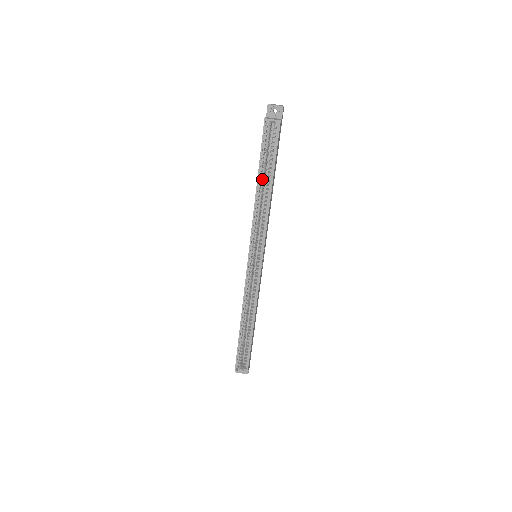
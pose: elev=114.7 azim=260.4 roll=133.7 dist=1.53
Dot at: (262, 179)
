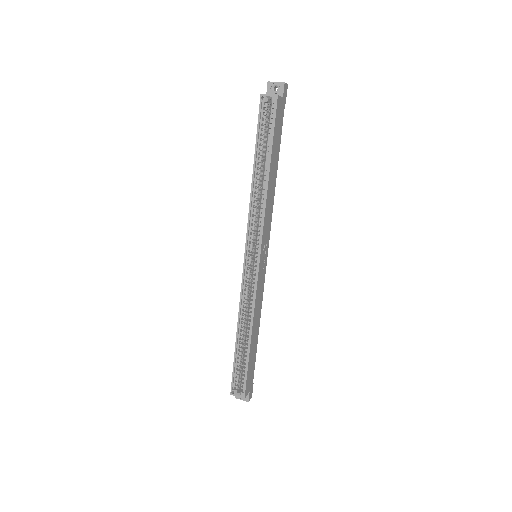
Dot at: (259, 164)
